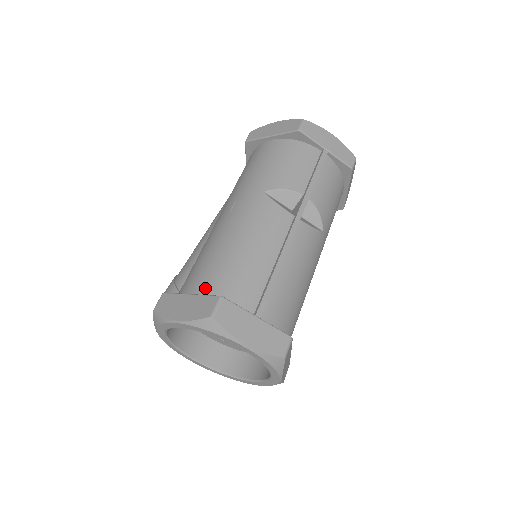
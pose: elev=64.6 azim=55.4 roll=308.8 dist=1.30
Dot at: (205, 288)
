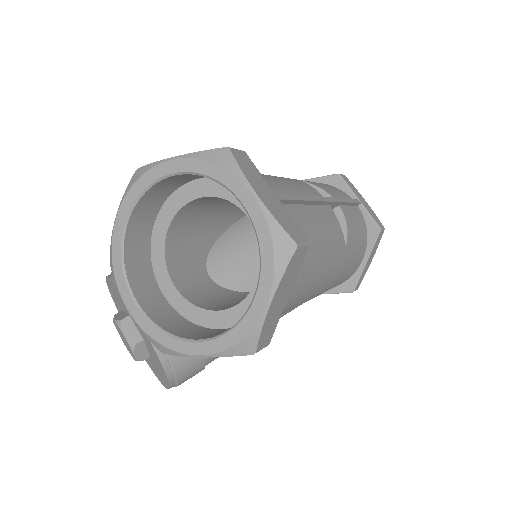
Dot at: occluded
